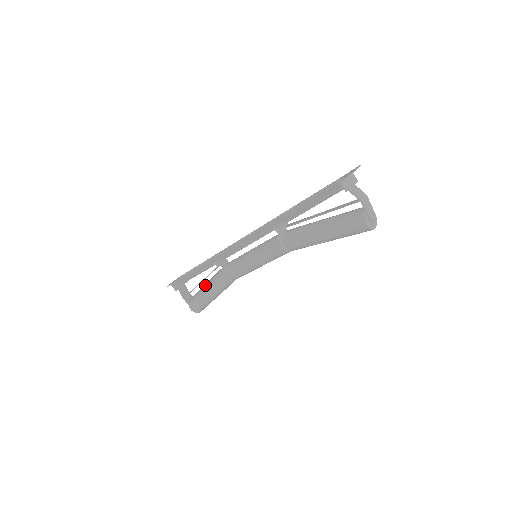
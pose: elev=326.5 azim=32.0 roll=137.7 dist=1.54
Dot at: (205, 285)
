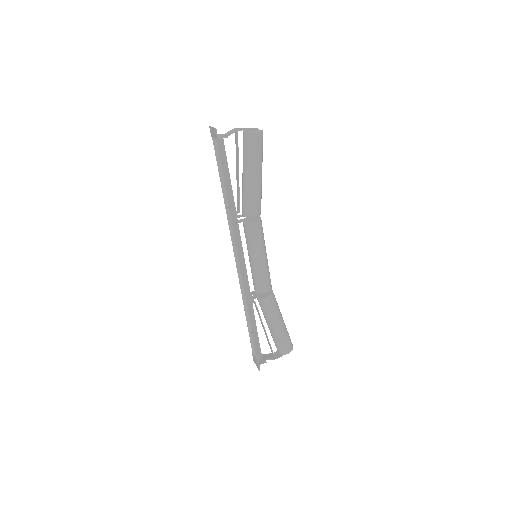
Dot at: (269, 326)
